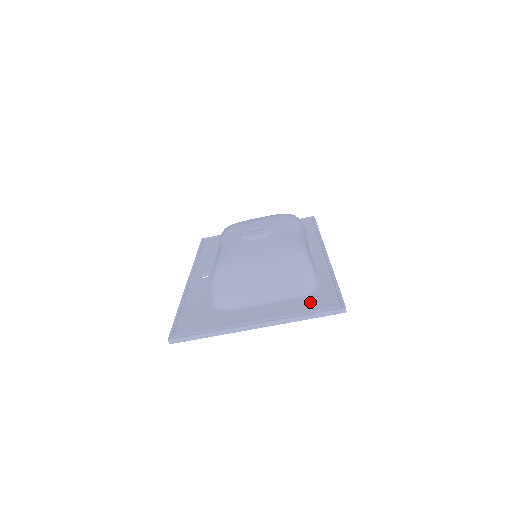
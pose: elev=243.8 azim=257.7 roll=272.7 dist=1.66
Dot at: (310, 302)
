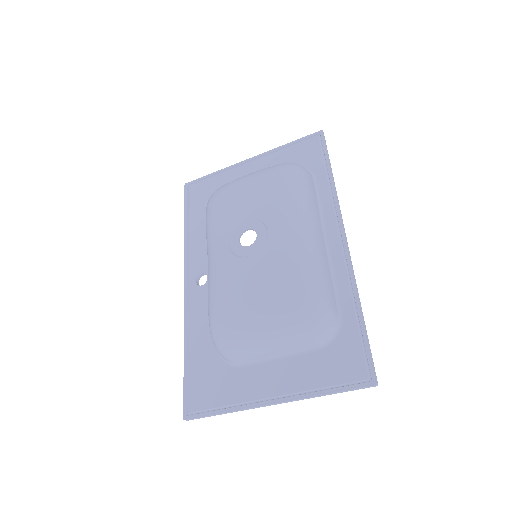
Dot at: (332, 364)
